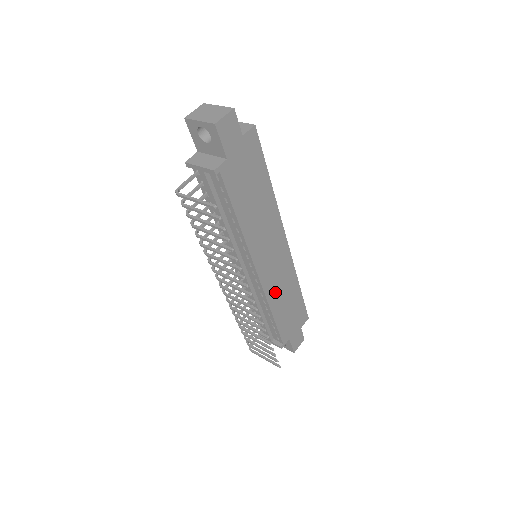
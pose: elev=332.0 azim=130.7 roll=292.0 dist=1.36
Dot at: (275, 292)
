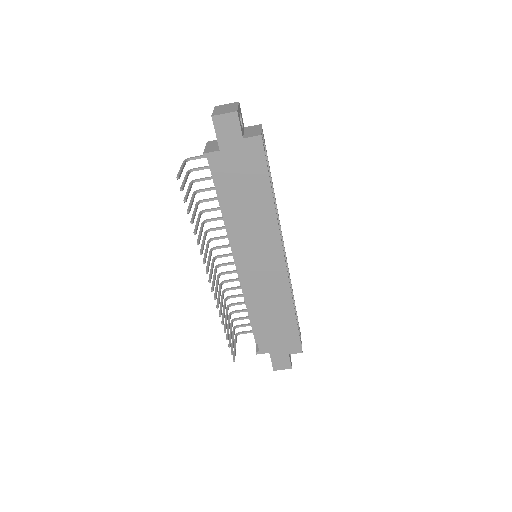
Dot at: (258, 297)
